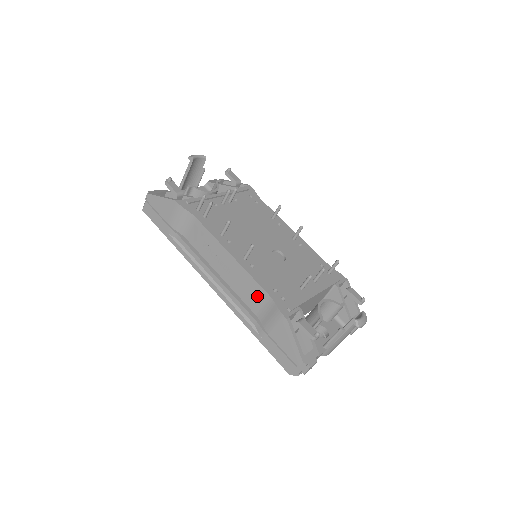
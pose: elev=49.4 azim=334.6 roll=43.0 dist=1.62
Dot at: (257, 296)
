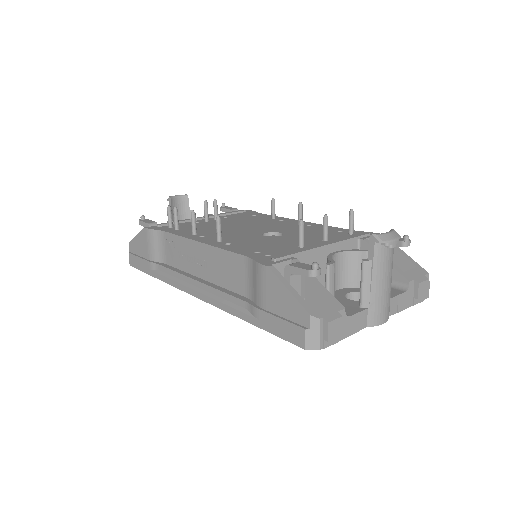
Dot at: (237, 269)
